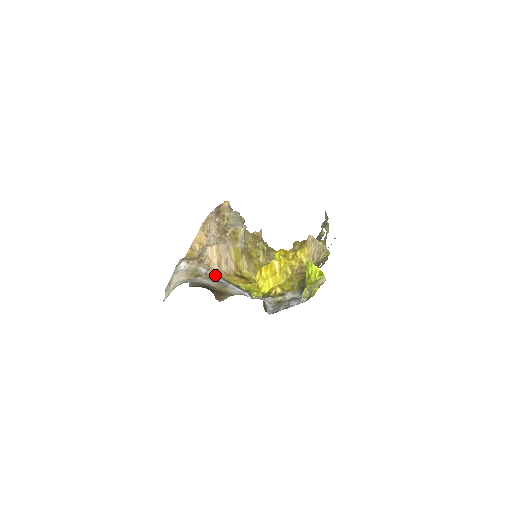
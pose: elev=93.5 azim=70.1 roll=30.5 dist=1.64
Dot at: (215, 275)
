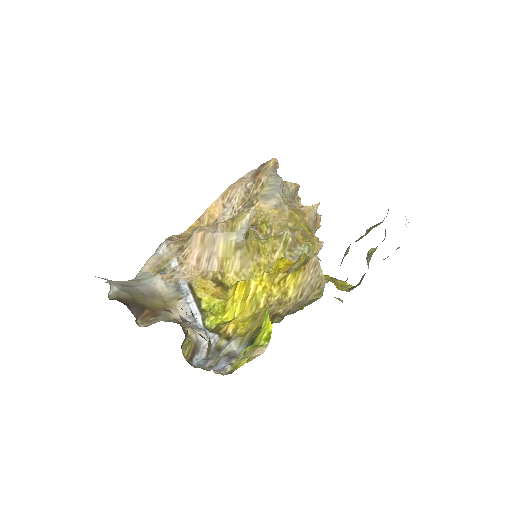
Dot at: (184, 274)
